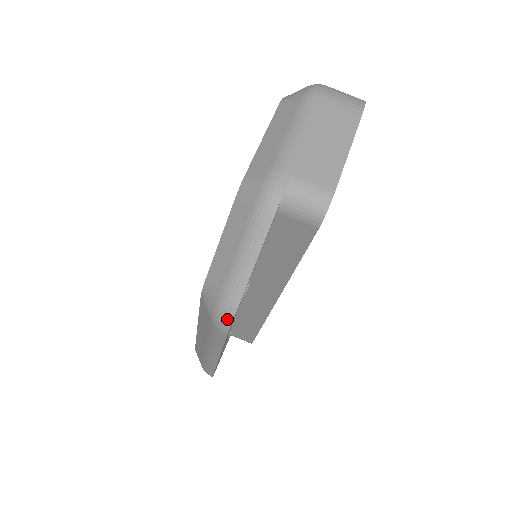
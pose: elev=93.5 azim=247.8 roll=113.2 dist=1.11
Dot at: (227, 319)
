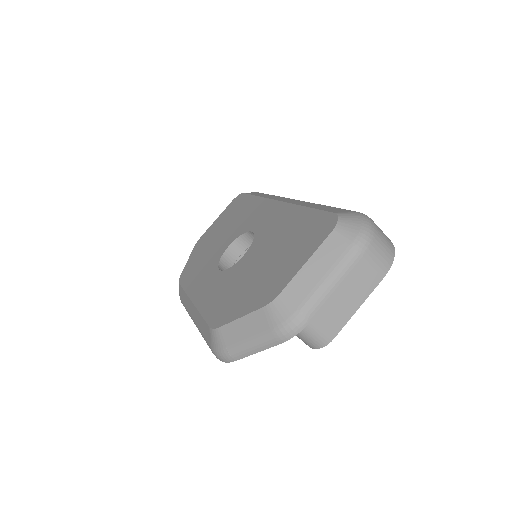
Dot at: (223, 360)
